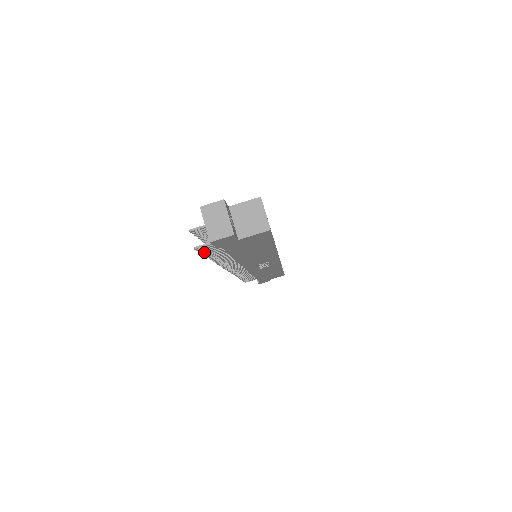
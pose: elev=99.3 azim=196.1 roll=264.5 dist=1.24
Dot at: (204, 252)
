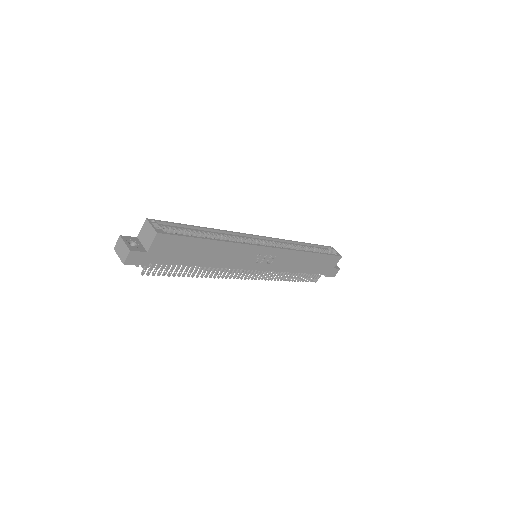
Dot at: (160, 274)
